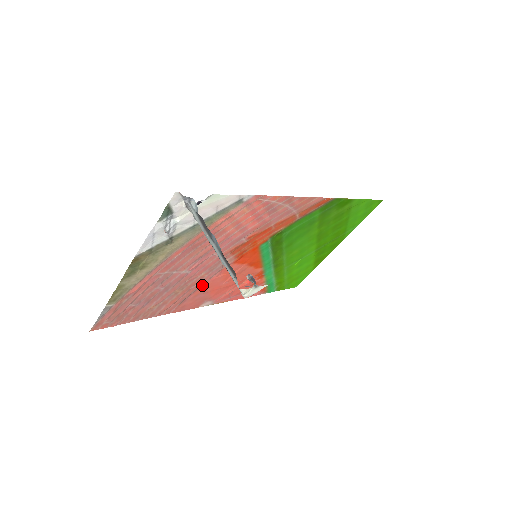
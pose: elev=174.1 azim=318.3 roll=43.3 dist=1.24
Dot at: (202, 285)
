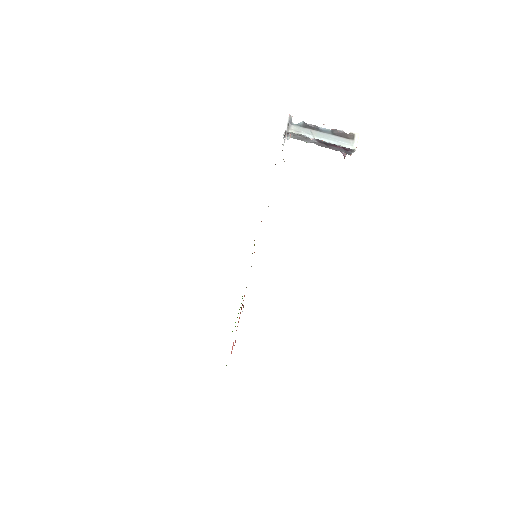
Dot at: occluded
